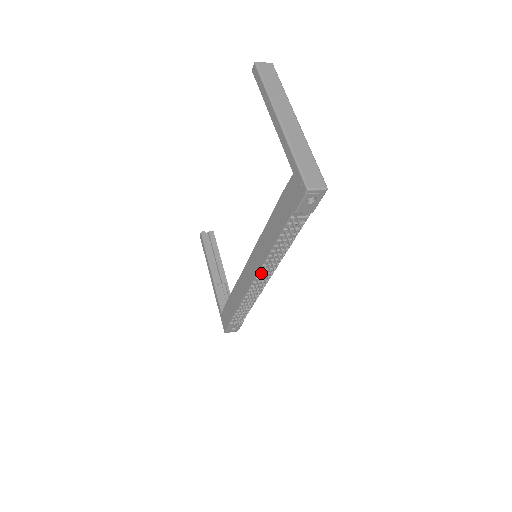
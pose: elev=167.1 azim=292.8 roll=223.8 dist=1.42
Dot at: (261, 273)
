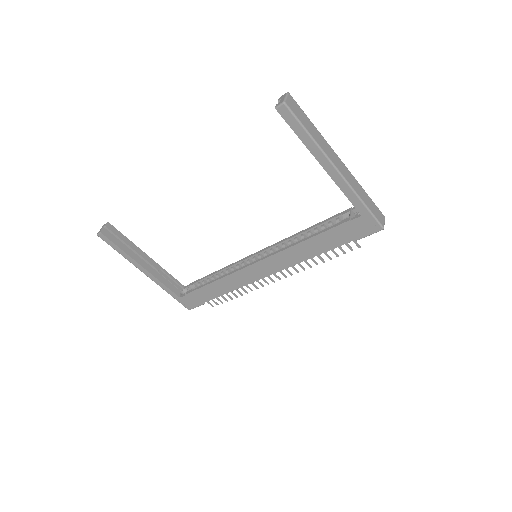
Dot at: (277, 271)
